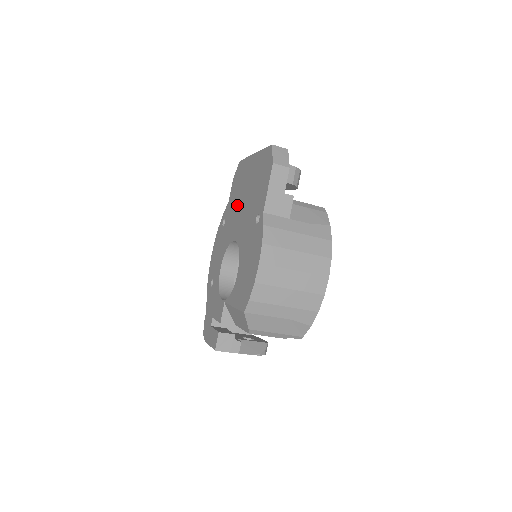
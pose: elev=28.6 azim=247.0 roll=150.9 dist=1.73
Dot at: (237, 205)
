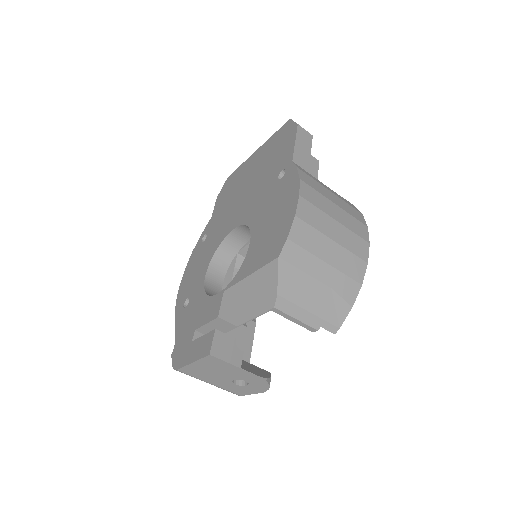
Dot at: (232, 203)
